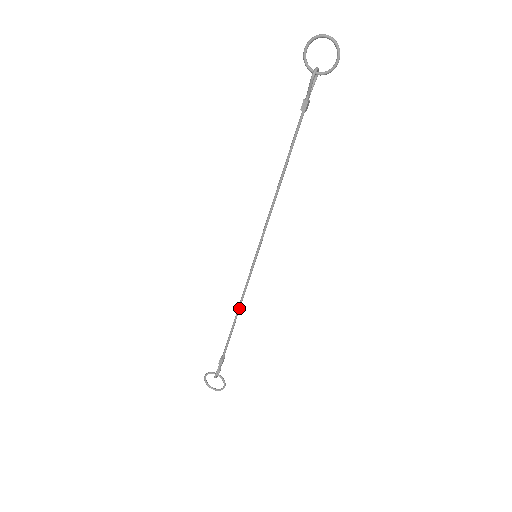
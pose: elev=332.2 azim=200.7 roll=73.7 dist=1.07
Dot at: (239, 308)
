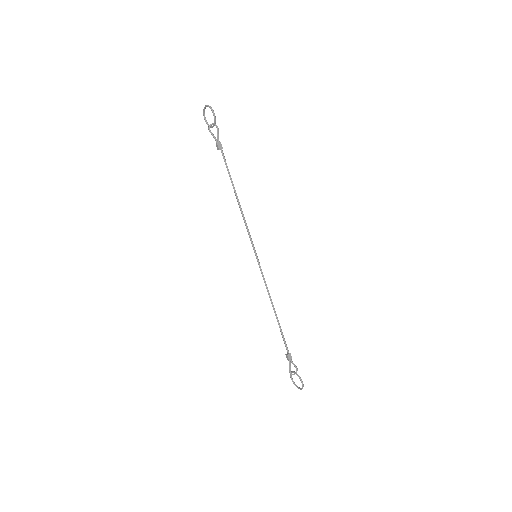
Dot at: (271, 303)
